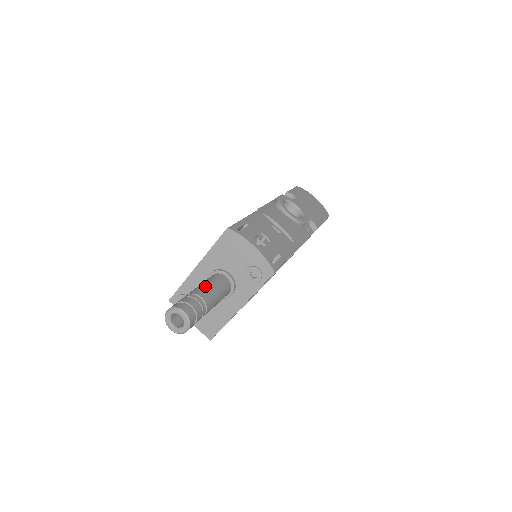
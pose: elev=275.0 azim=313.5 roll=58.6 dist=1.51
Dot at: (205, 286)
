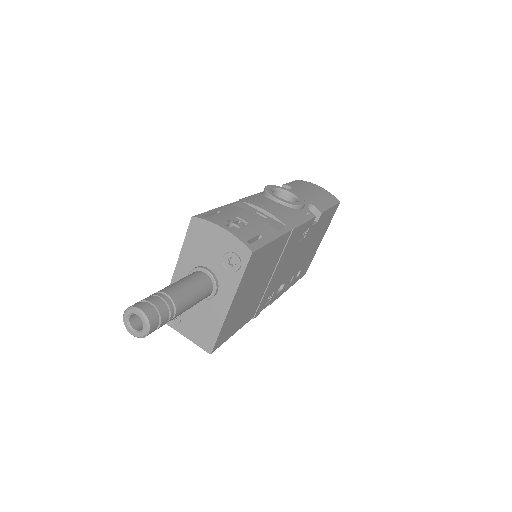
Dot at: (174, 283)
